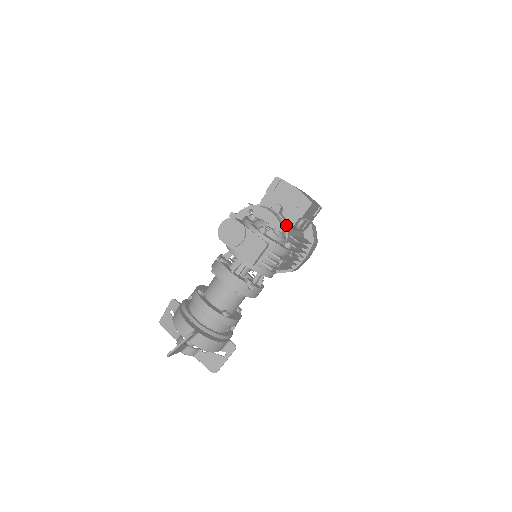
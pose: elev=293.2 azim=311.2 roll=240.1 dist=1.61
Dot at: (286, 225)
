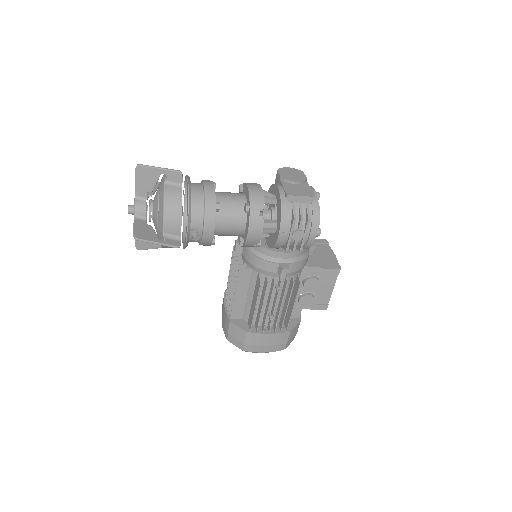
Dot at: (308, 256)
